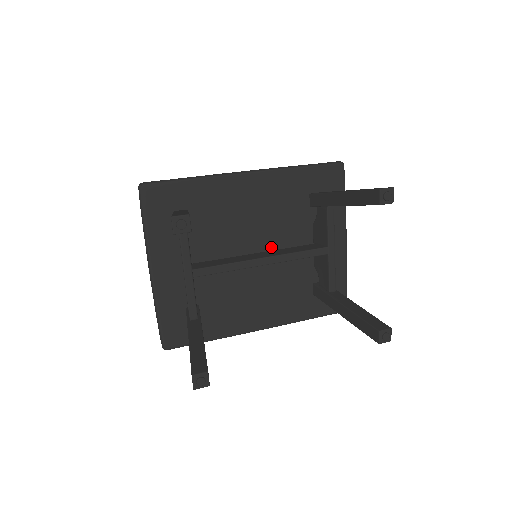
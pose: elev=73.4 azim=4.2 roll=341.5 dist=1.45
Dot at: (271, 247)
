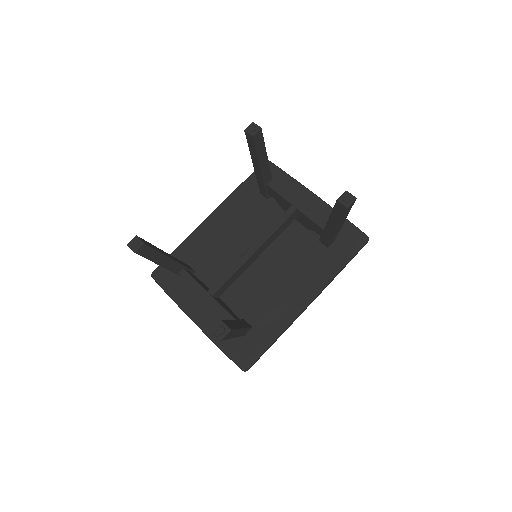
Dot at: occluded
